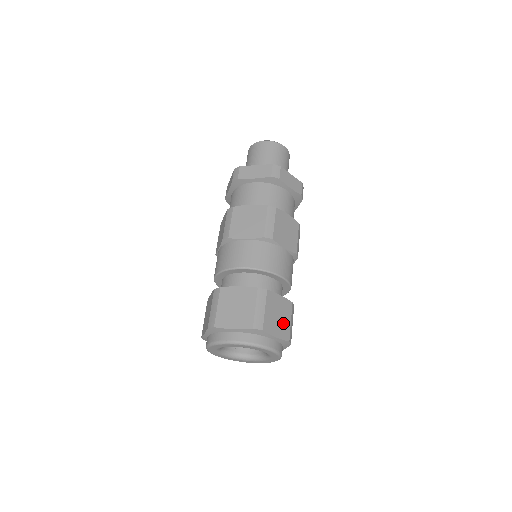
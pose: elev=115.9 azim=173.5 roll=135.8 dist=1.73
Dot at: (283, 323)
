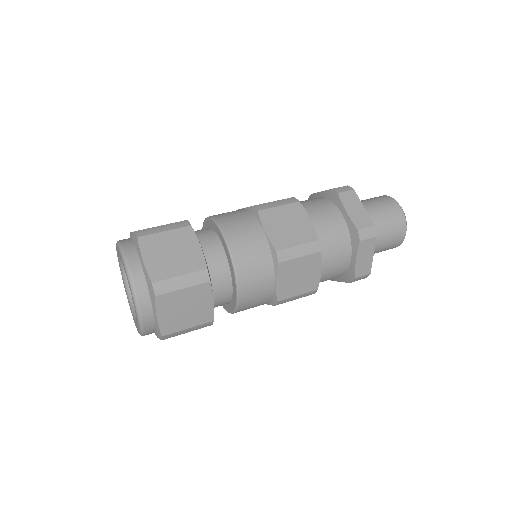
Dot at: (169, 264)
